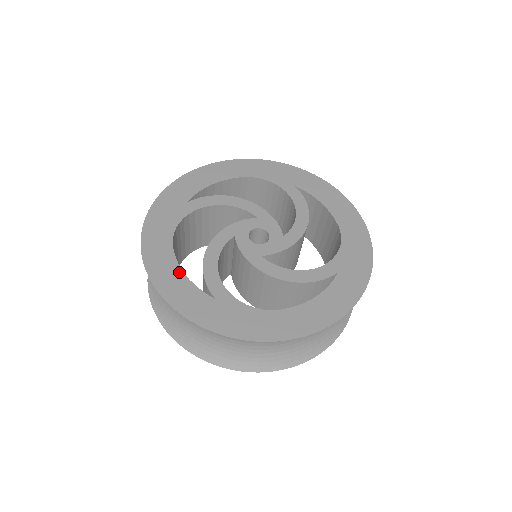
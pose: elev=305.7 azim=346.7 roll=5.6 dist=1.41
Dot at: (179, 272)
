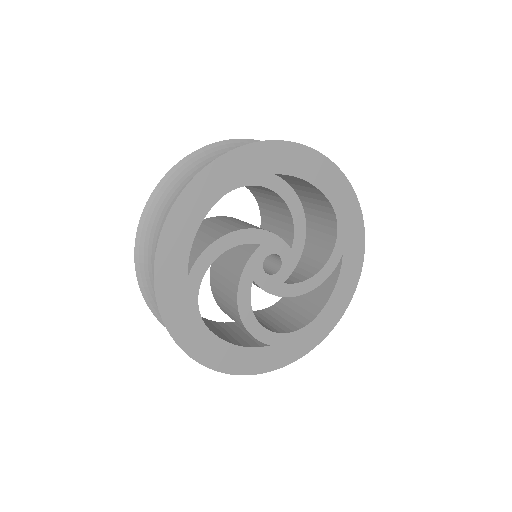
Dot at: (195, 227)
